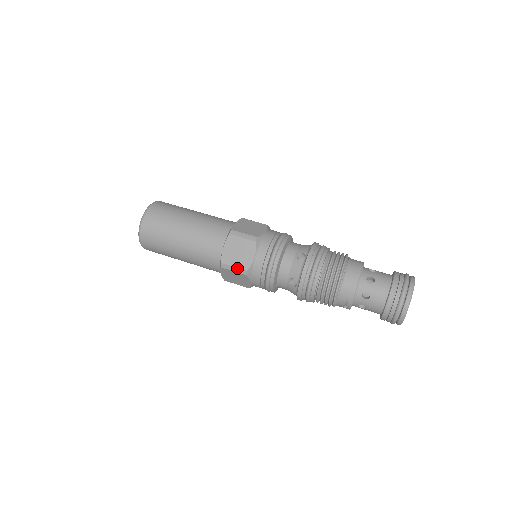
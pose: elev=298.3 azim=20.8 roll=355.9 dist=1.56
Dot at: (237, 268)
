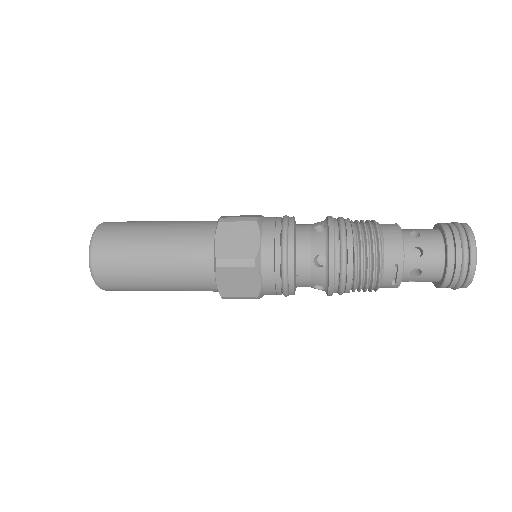
Dot at: (240, 259)
